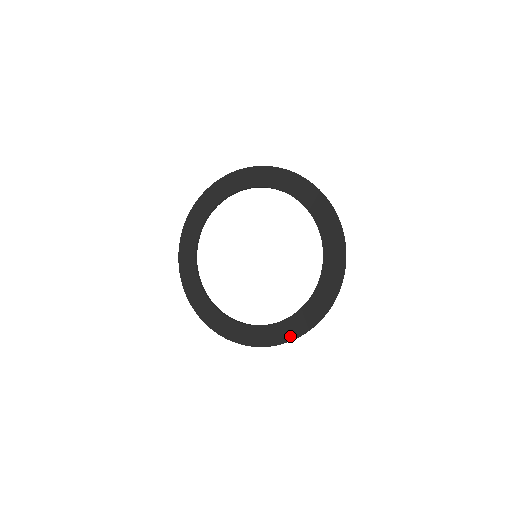
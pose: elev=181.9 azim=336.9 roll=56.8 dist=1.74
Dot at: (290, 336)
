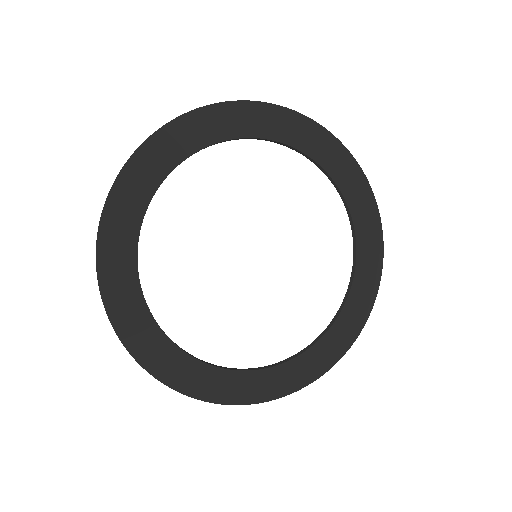
Dot at: (201, 392)
